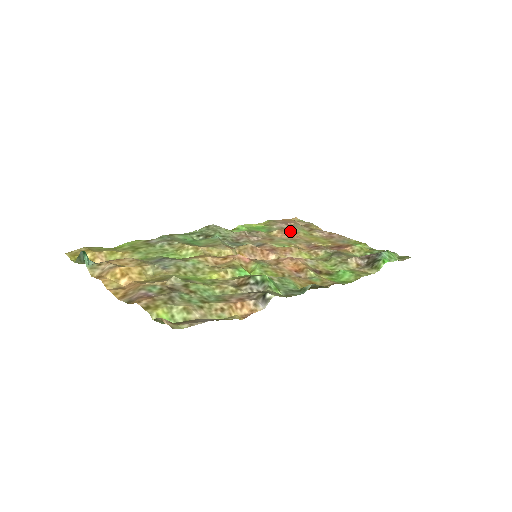
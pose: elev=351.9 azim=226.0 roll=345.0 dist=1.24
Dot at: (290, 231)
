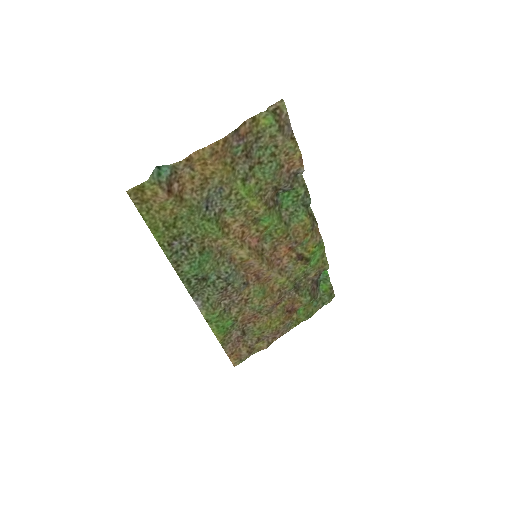
Dot at: (248, 323)
